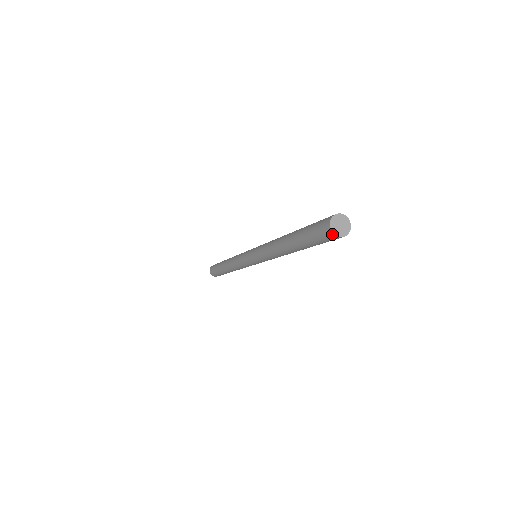
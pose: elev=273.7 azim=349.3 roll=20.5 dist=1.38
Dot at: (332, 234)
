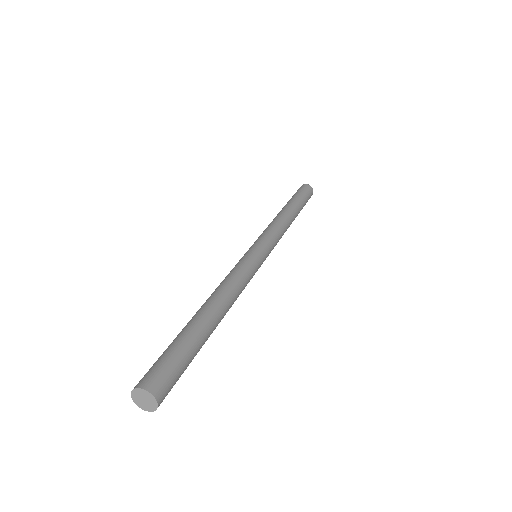
Dot at: (147, 407)
